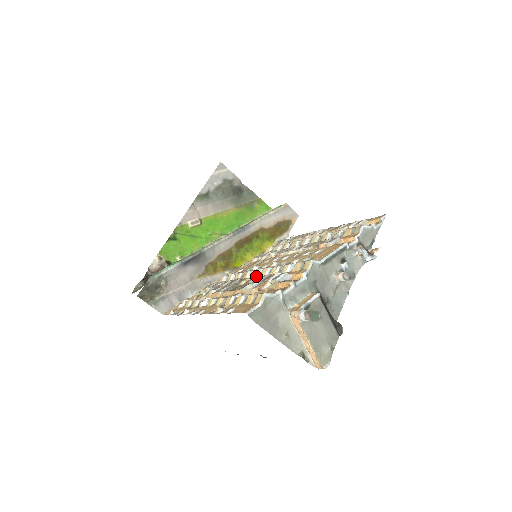
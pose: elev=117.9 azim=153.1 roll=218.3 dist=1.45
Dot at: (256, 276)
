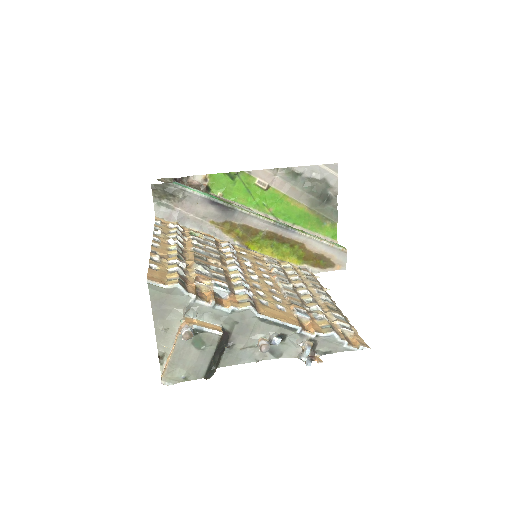
Dot at: (229, 268)
